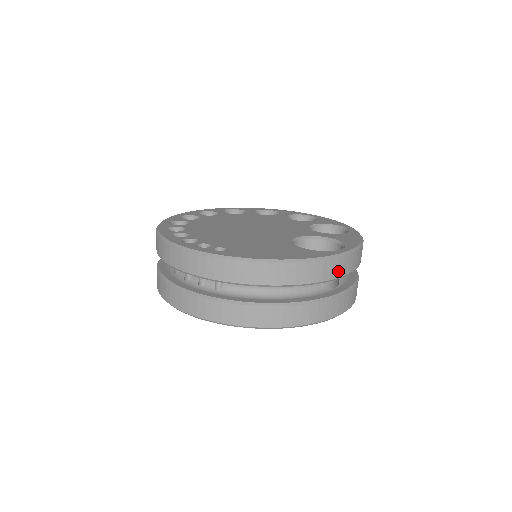
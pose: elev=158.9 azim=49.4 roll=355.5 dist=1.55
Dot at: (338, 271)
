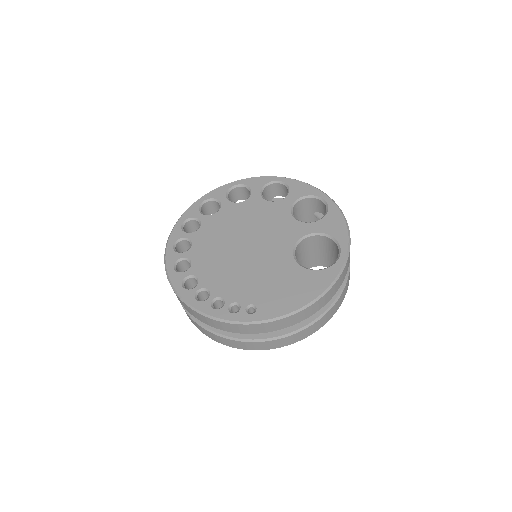
Dot at: (344, 276)
